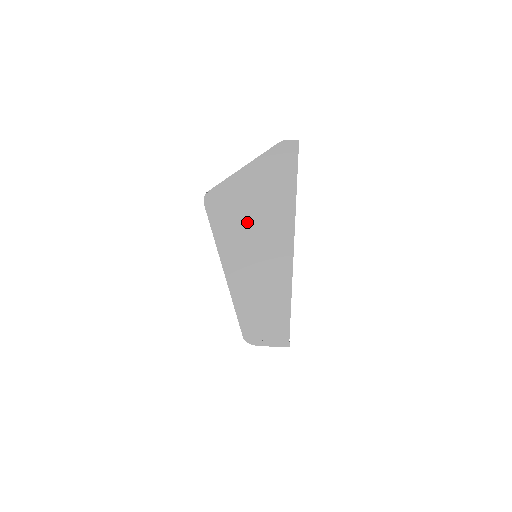
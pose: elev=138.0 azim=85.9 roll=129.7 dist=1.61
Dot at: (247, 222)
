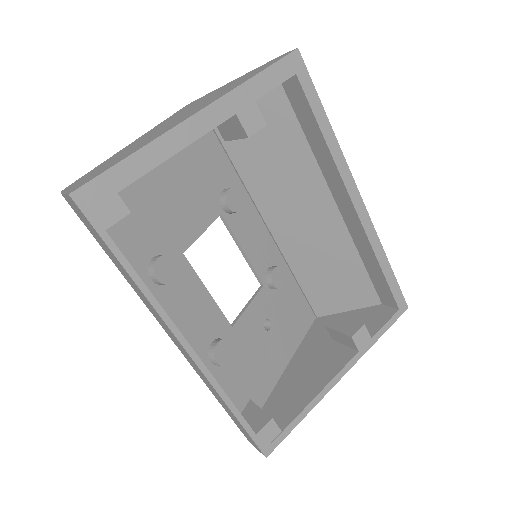
Dot at: (188, 110)
